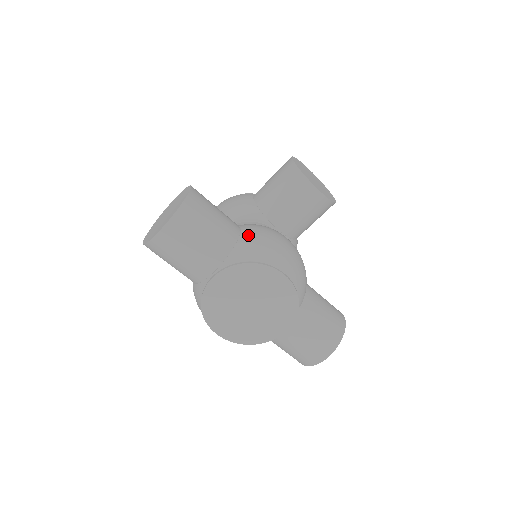
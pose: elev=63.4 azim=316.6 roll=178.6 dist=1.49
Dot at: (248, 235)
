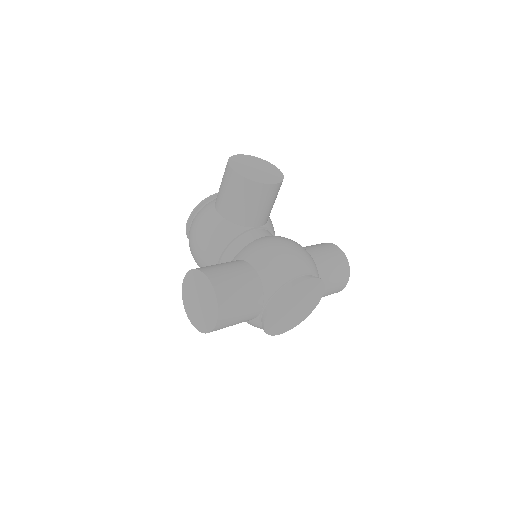
Dot at: (263, 269)
